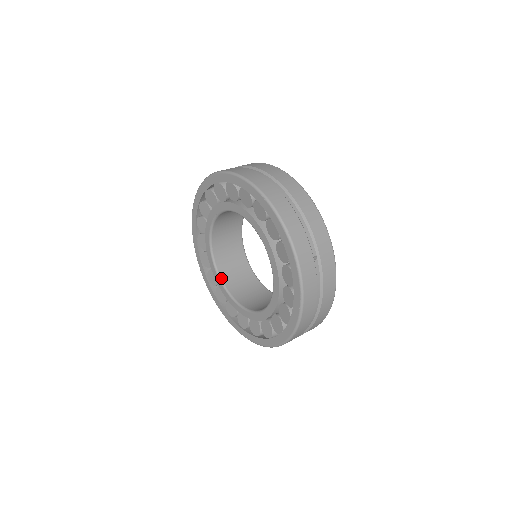
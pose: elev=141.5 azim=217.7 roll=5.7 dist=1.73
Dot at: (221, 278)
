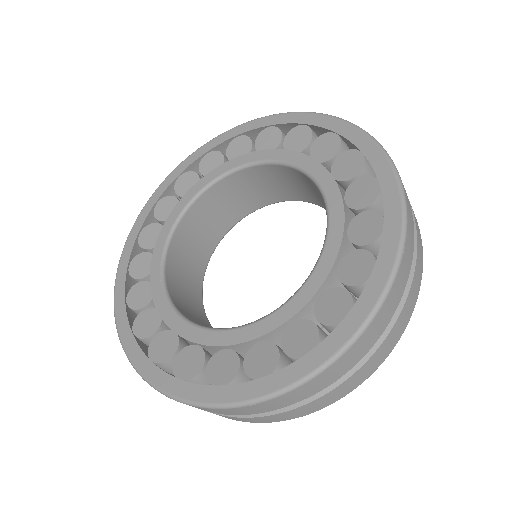
Dot at: (170, 243)
